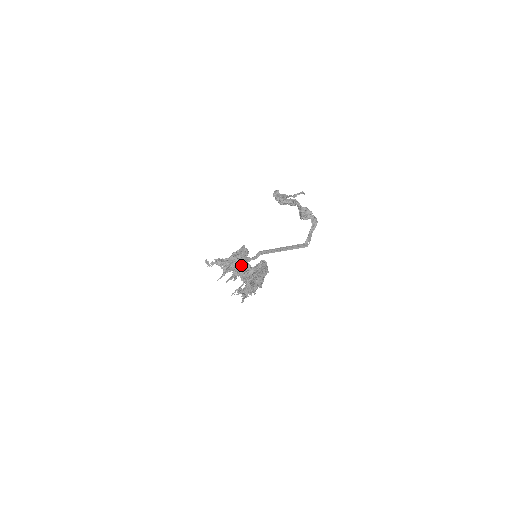
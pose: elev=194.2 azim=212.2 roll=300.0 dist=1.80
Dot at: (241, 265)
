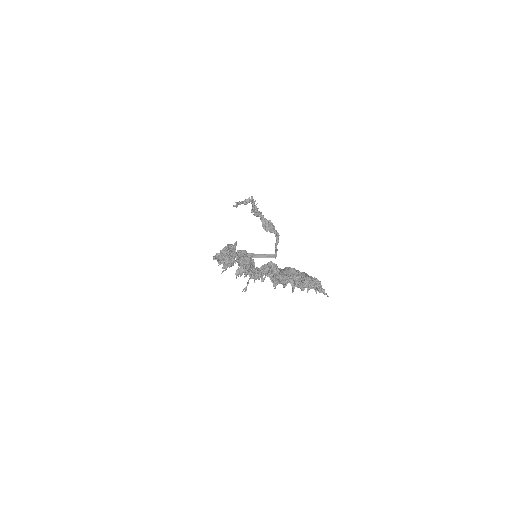
Dot at: (250, 262)
